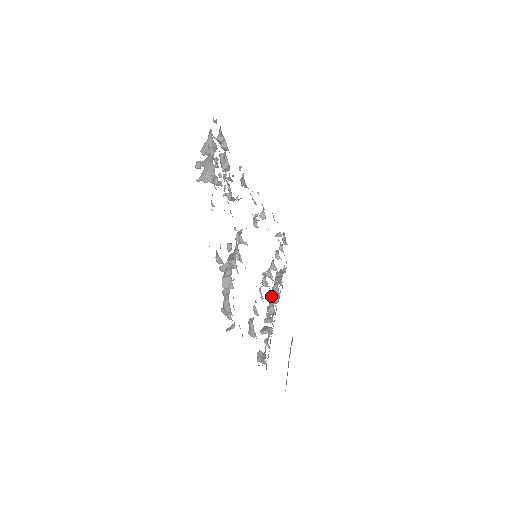
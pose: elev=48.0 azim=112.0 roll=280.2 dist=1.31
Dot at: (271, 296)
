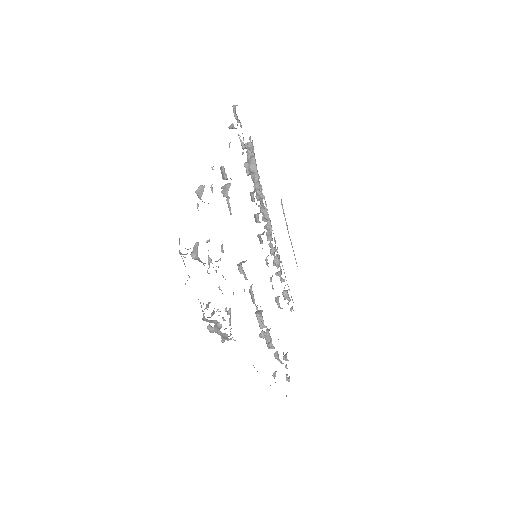
Dot at: (260, 212)
